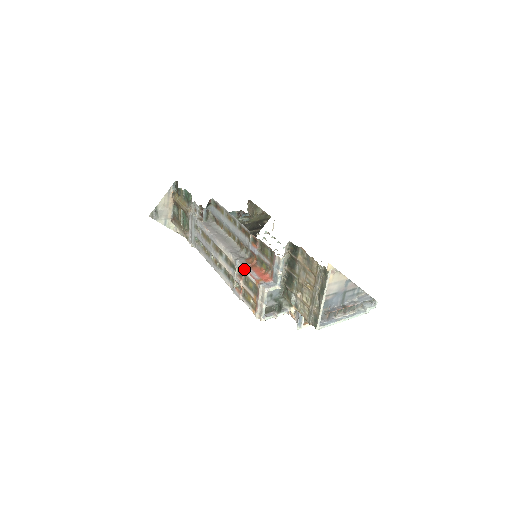
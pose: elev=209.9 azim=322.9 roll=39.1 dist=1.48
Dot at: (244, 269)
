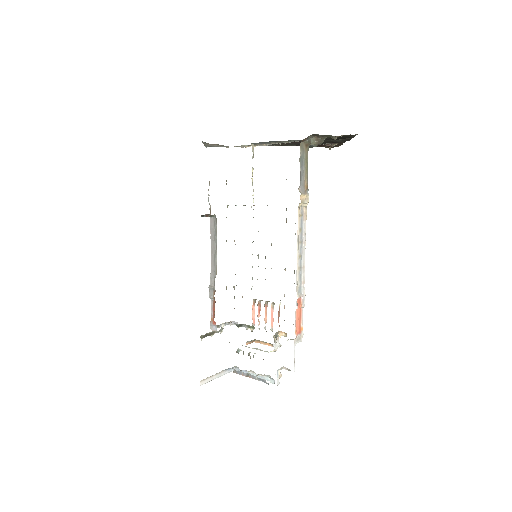
Dot at: occluded
